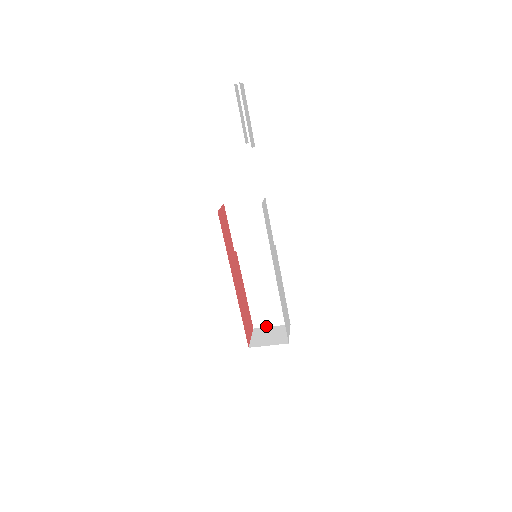
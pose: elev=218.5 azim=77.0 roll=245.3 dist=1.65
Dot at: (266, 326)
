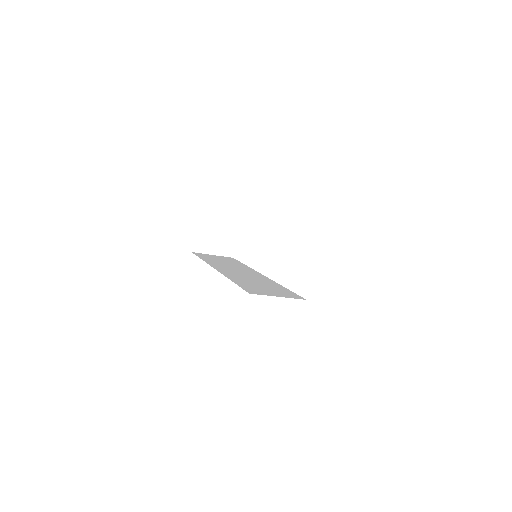
Dot at: (214, 212)
